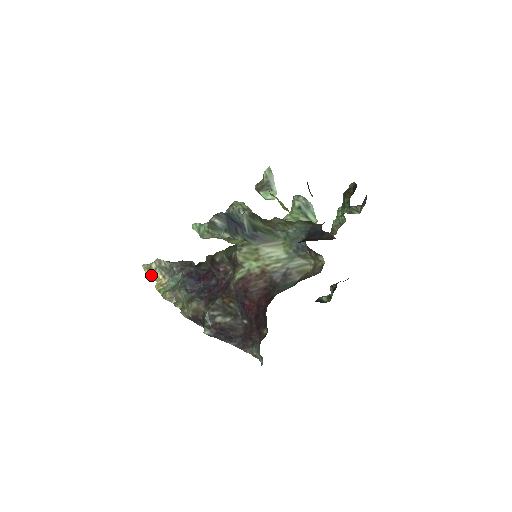
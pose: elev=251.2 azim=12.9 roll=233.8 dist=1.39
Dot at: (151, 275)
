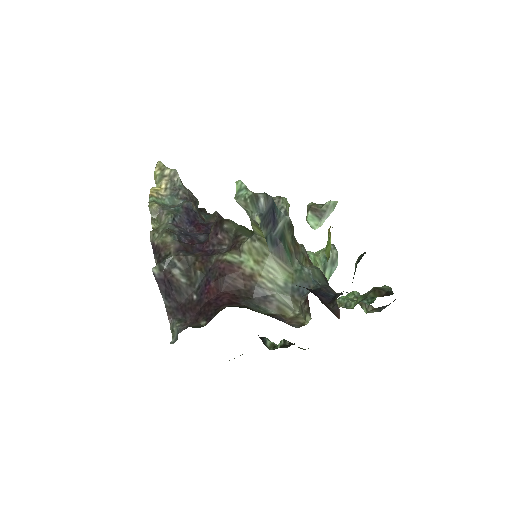
Dot at: (157, 176)
